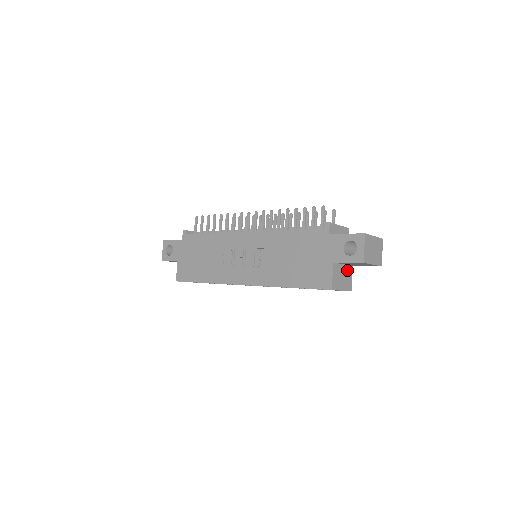
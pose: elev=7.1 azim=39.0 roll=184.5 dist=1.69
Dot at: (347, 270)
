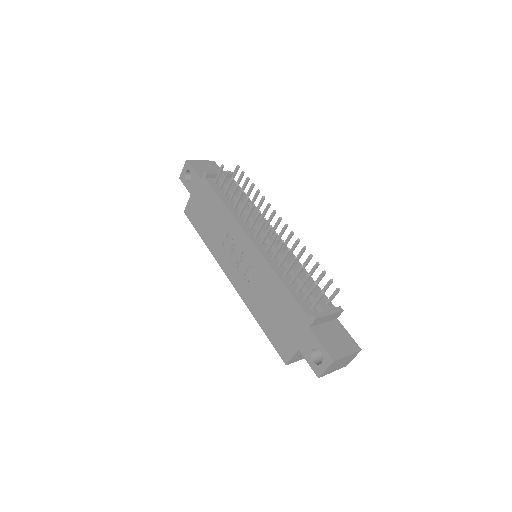
Dot at: occluded
